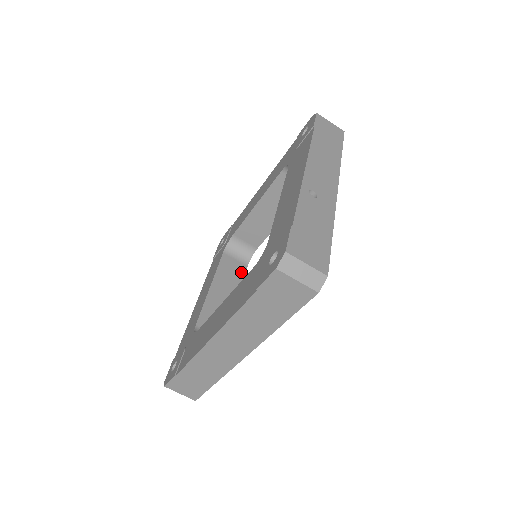
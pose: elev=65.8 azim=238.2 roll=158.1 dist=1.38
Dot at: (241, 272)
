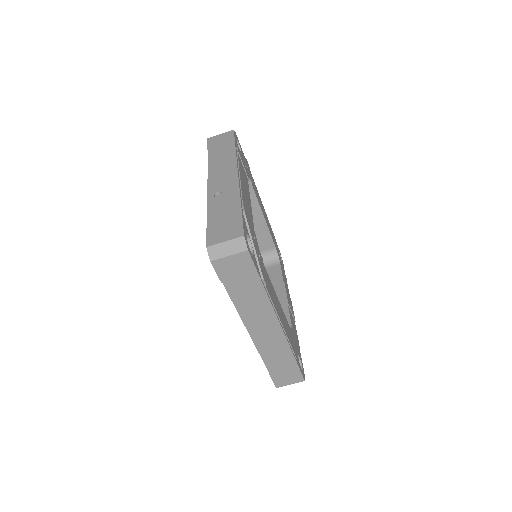
Dot at: (277, 272)
